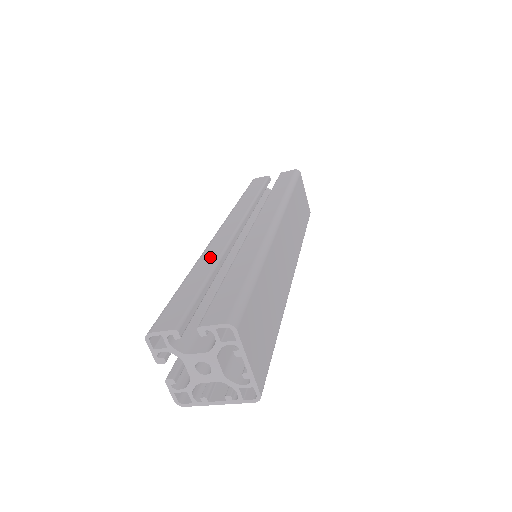
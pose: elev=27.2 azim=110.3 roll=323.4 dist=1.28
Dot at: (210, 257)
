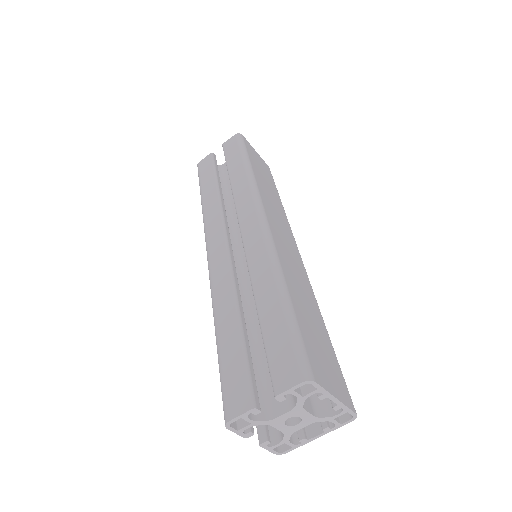
Dot at: (224, 294)
